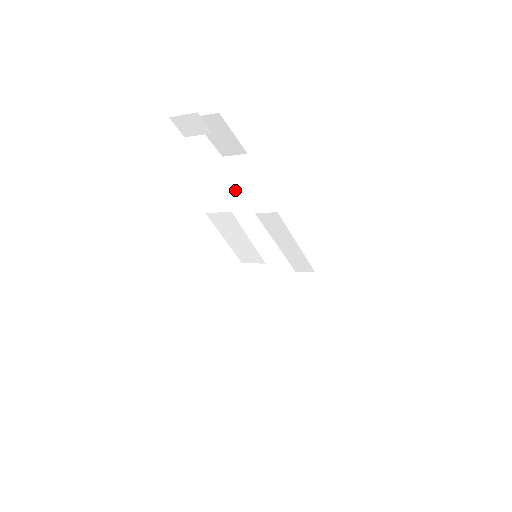
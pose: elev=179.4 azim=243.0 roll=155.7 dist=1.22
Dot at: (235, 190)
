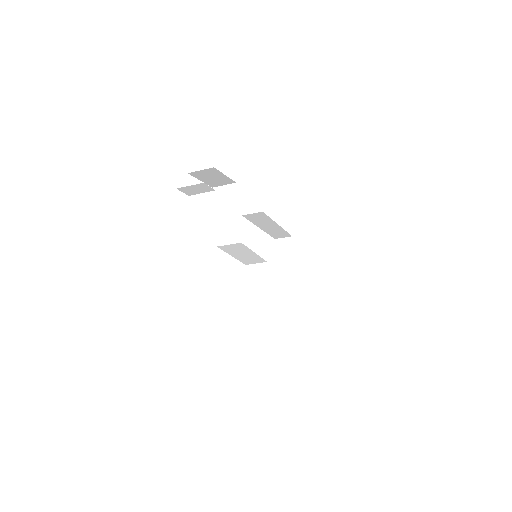
Dot at: (237, 221)
